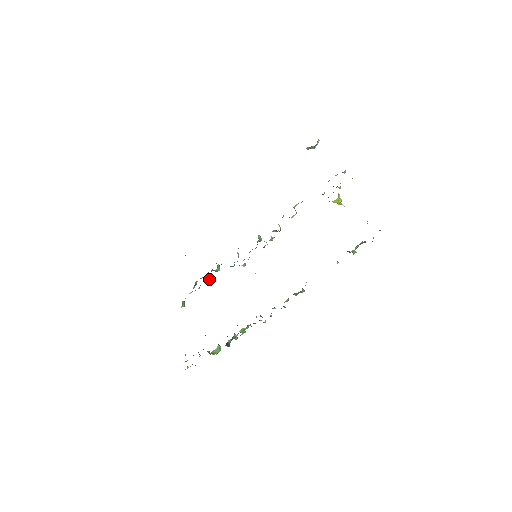
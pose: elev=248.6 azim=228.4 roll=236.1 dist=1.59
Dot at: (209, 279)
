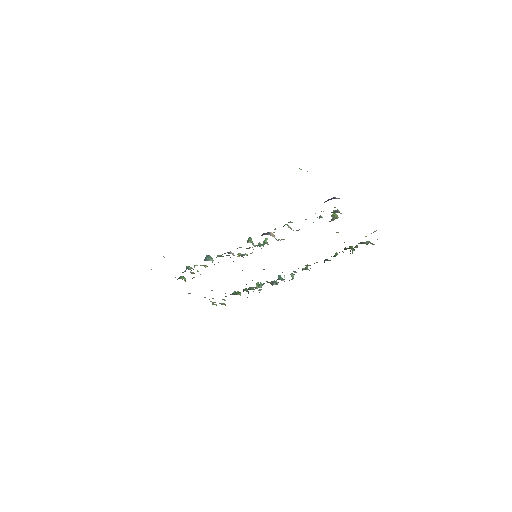
Dot at: (205, 266)
